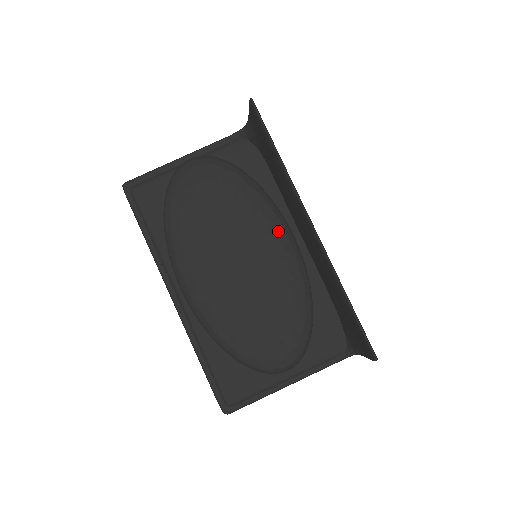
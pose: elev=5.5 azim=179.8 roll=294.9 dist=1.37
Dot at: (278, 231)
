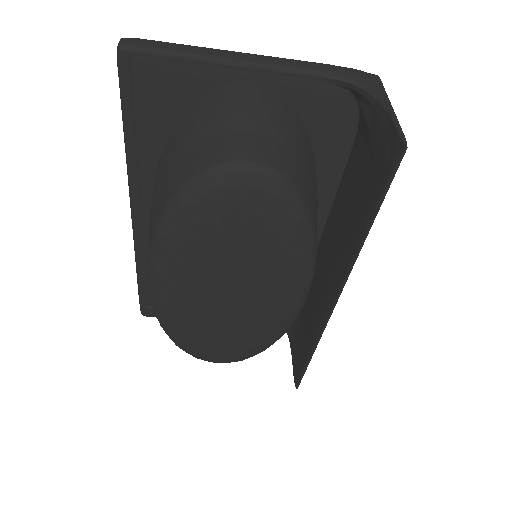
Dot at: (295, 292)
